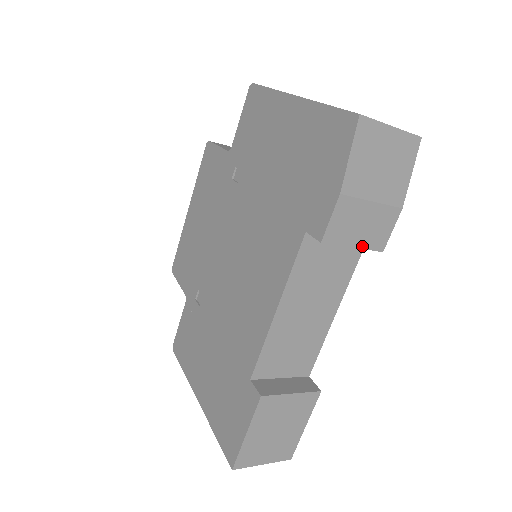
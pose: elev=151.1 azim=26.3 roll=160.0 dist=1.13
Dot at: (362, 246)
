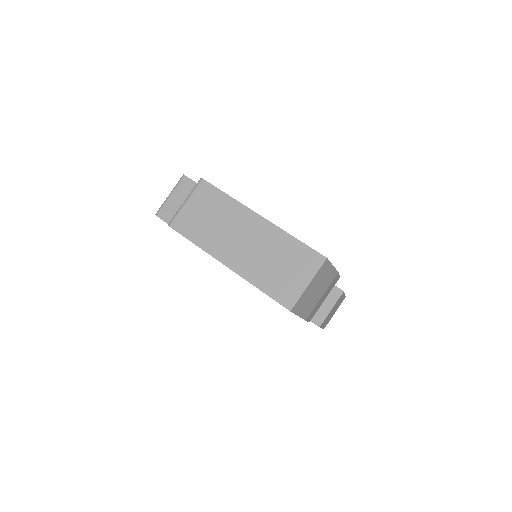
Dot at: occluded
